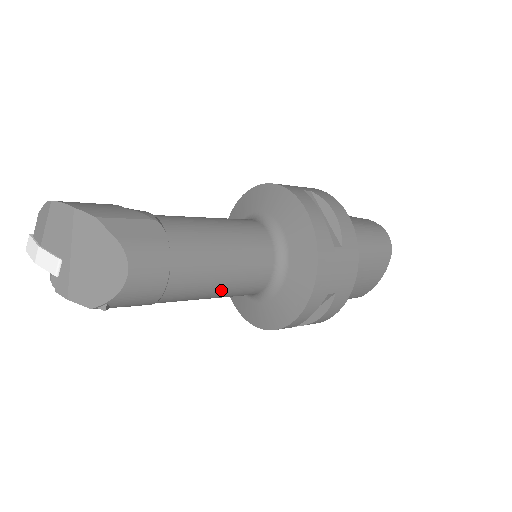
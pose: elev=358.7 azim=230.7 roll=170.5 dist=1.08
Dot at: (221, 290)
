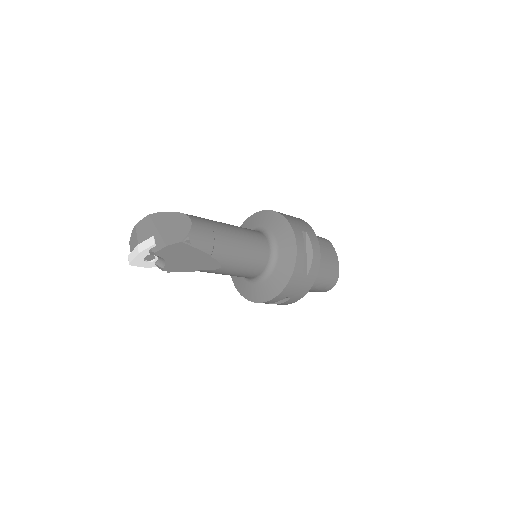
Dot at: (245, 244)
